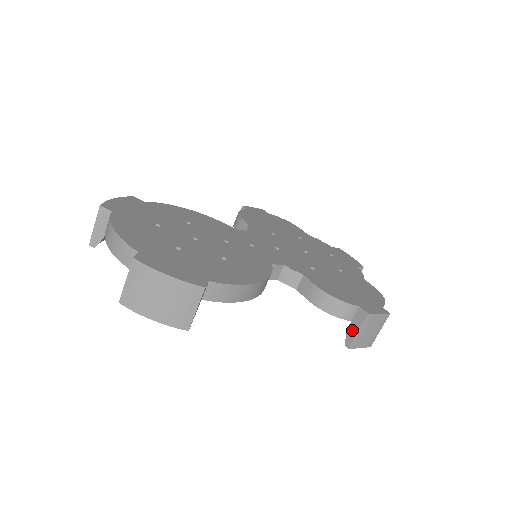
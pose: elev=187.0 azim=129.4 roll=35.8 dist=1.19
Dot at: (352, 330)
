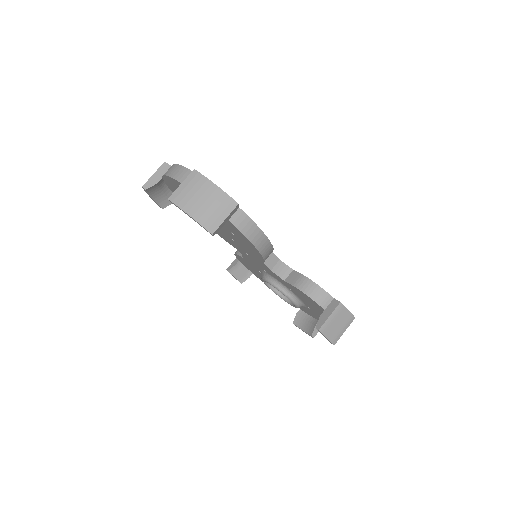
Dot at: (324, 316)
